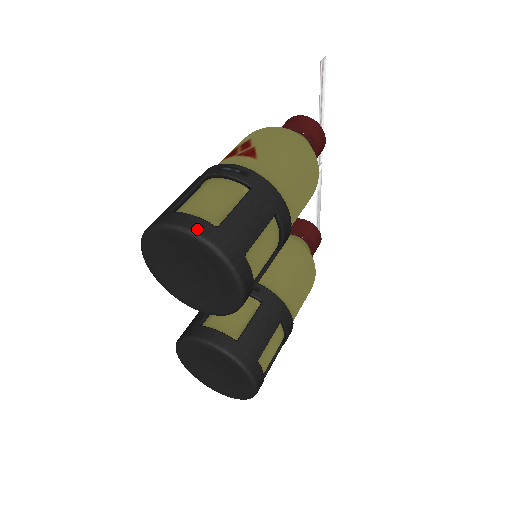
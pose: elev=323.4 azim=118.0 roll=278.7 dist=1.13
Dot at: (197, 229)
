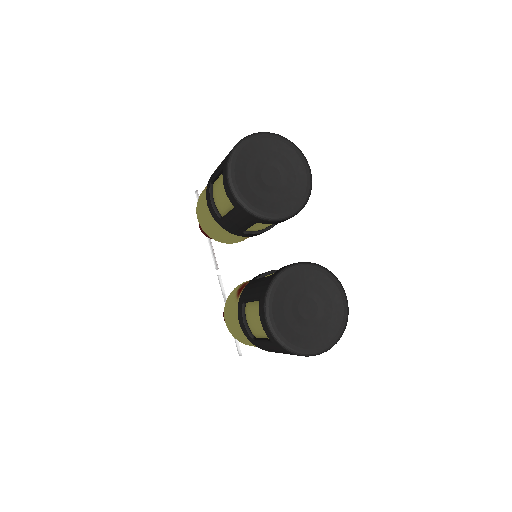
Dot at: (268, 133)
